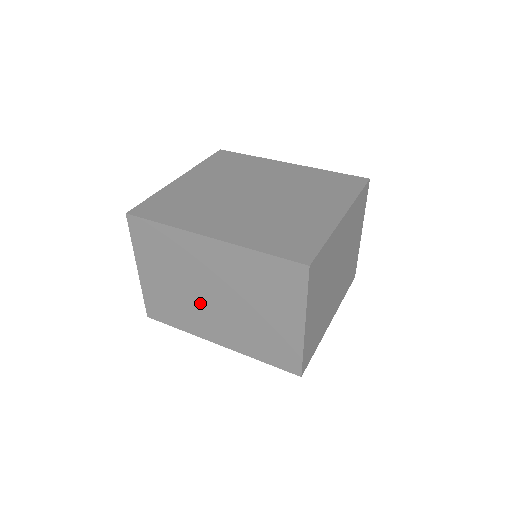
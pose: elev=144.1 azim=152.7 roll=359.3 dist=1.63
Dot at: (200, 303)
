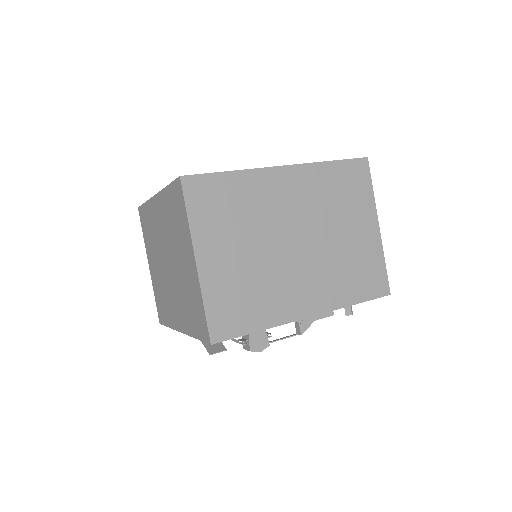
Dot at: (283, 264)
